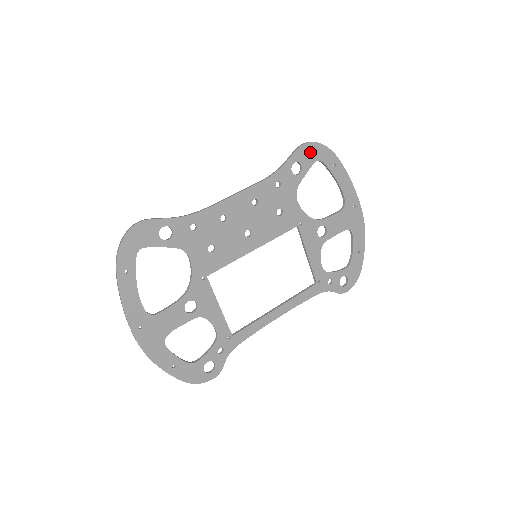
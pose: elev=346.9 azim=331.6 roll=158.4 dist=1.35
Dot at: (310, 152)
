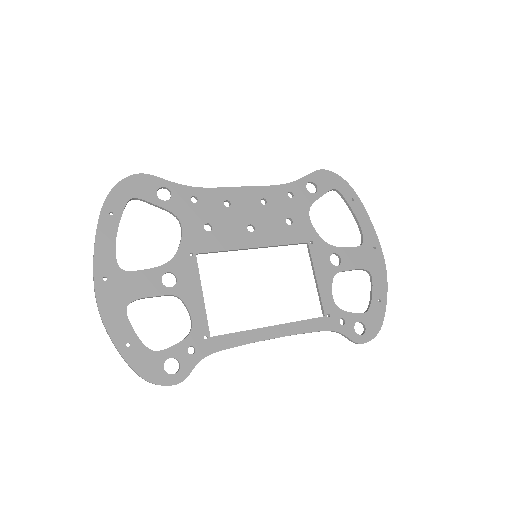
Dot at: (327, 179)
